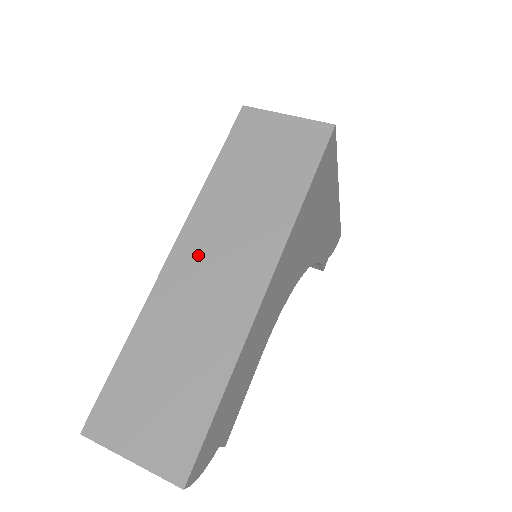
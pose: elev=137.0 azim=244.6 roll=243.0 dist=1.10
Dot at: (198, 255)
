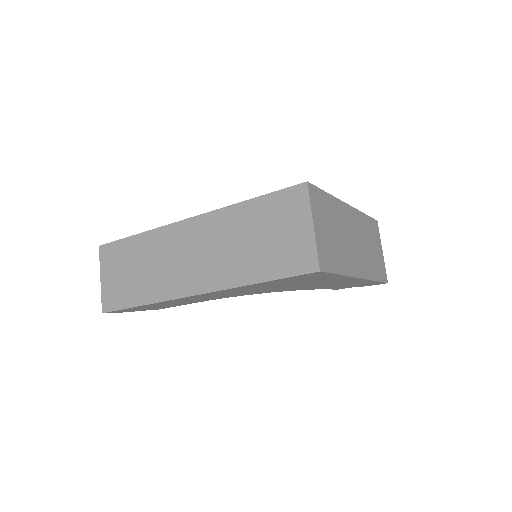
Dot at: (191, 238)
